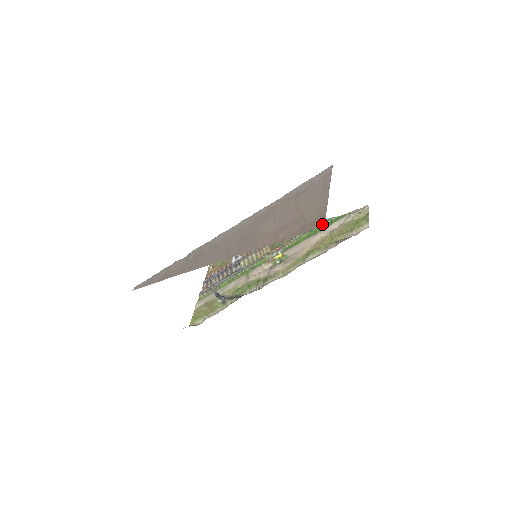
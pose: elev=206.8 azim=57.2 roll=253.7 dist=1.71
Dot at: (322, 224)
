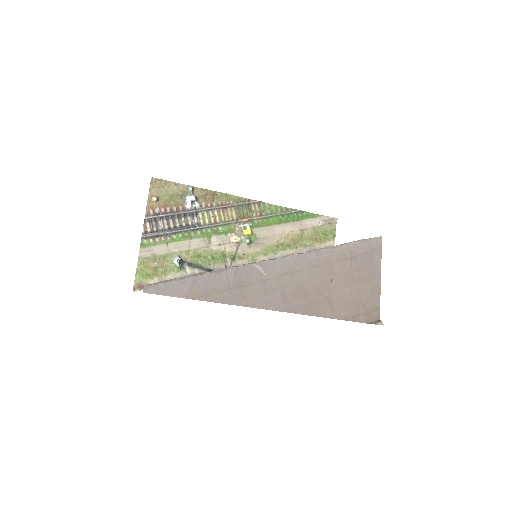
Dot at: (294, 214)
